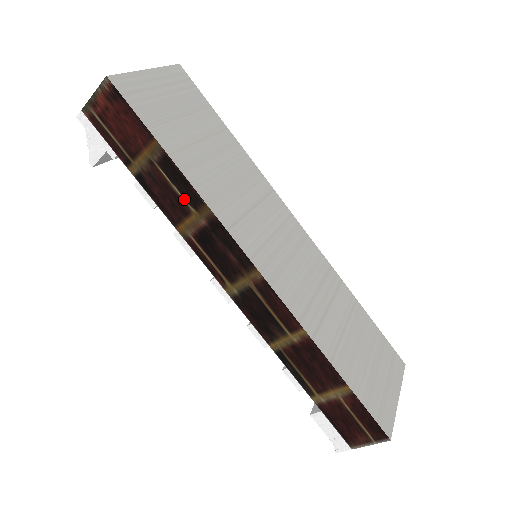
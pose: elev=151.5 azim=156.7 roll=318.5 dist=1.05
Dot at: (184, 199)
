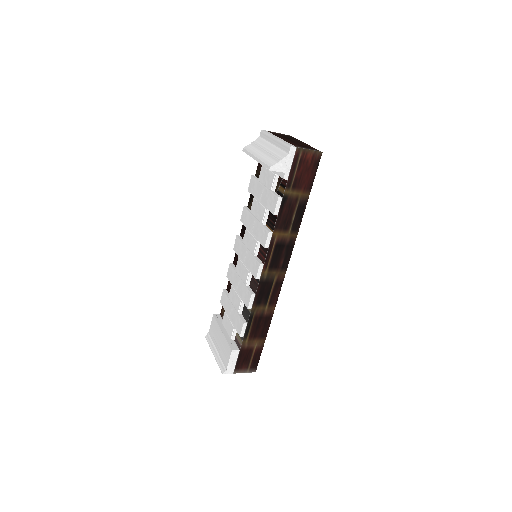
Dot at: (292, 224)
